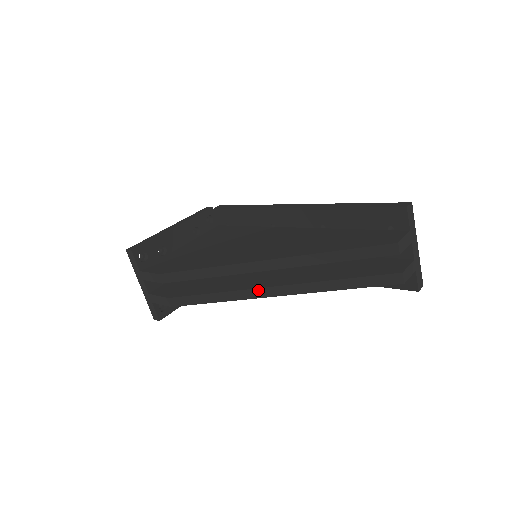
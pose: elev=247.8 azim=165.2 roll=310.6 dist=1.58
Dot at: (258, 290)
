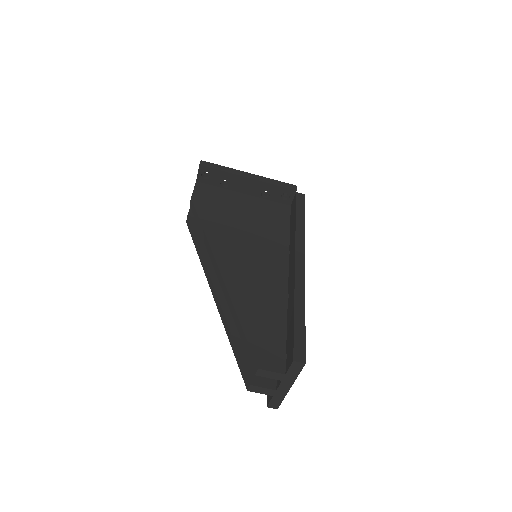
Dot at: (209, 277)
